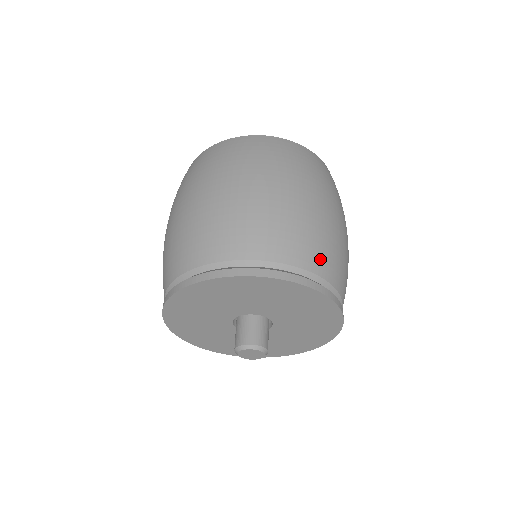
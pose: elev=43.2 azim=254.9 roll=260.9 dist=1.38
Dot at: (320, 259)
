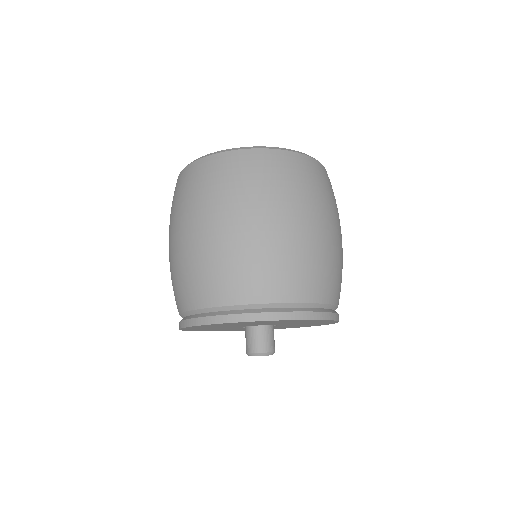
Dot at: (252, 287)
